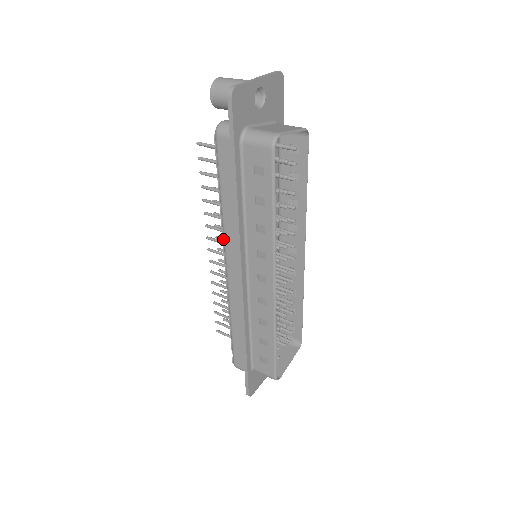
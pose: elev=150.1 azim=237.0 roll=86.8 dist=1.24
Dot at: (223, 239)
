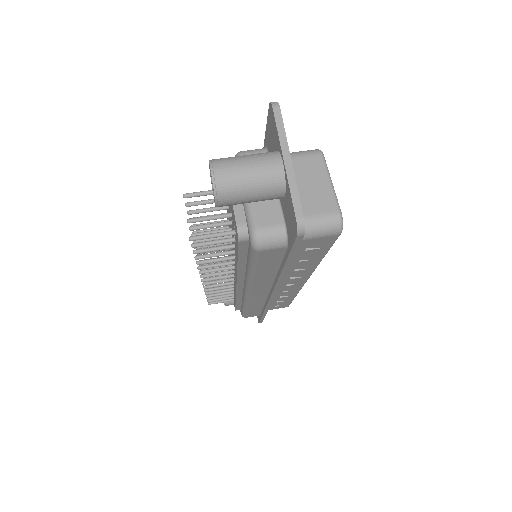
Dot at: (247, 287)
